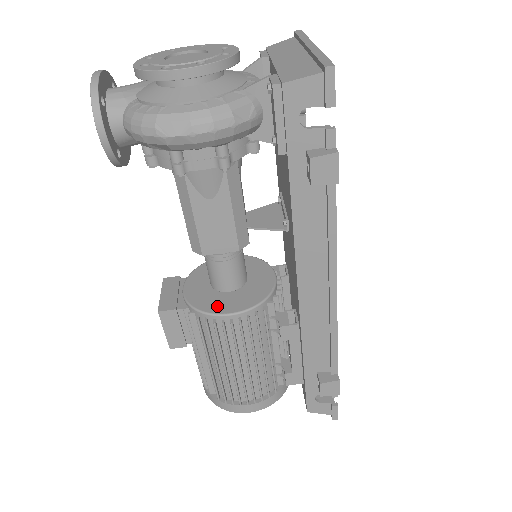
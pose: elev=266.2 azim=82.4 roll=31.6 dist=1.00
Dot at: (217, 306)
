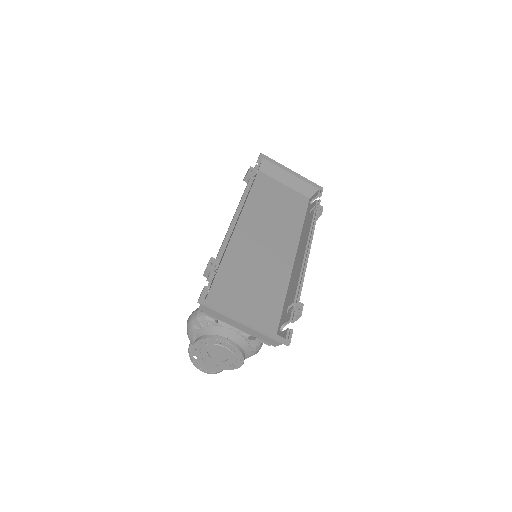
Dot at: occluded
